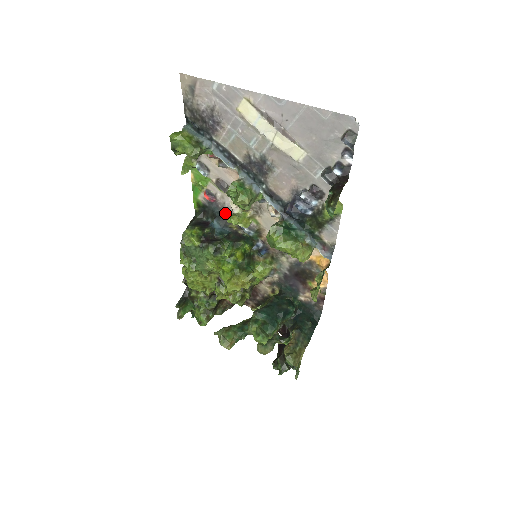
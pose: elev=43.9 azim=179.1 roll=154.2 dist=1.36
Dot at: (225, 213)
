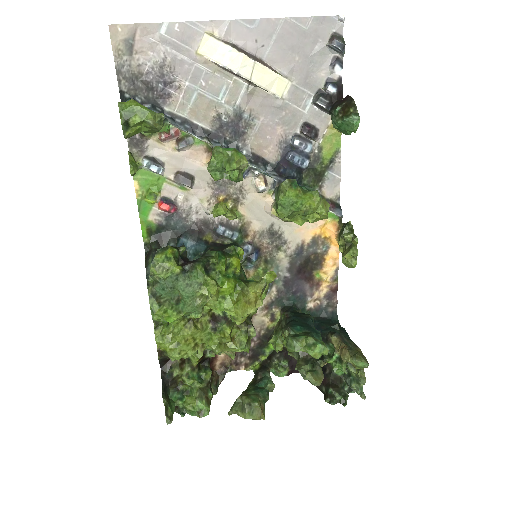
Dot at: (192, 224)
